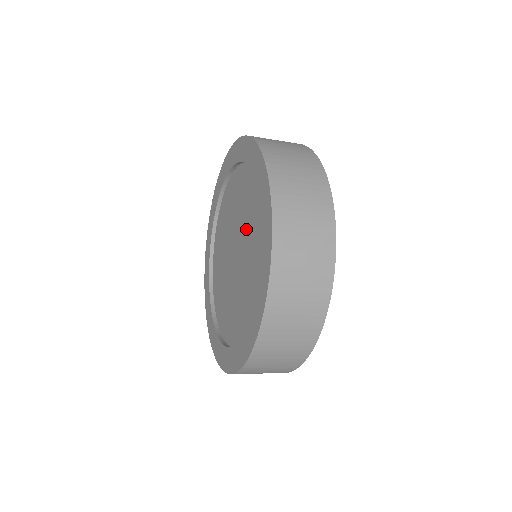
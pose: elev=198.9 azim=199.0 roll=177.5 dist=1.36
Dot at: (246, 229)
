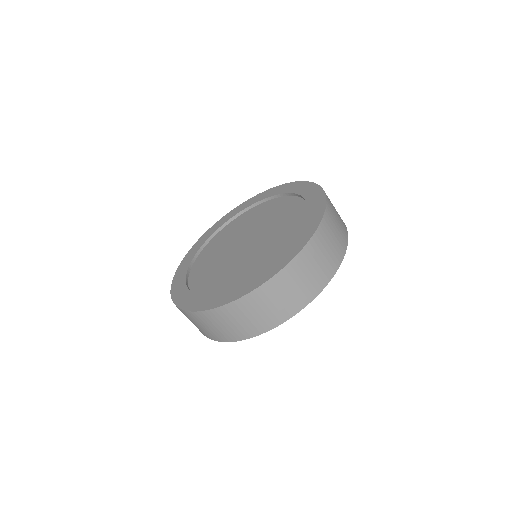
Dot at: (251, 258)
